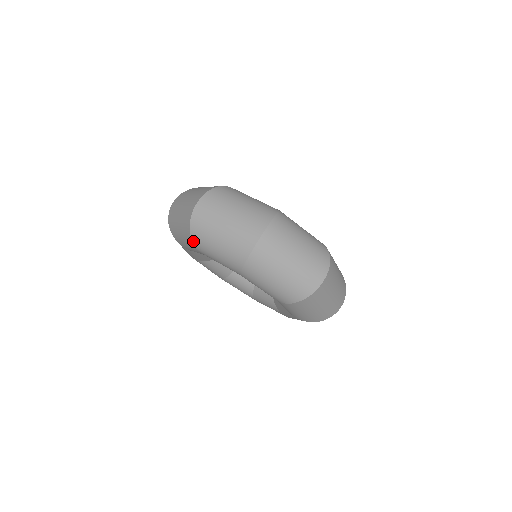
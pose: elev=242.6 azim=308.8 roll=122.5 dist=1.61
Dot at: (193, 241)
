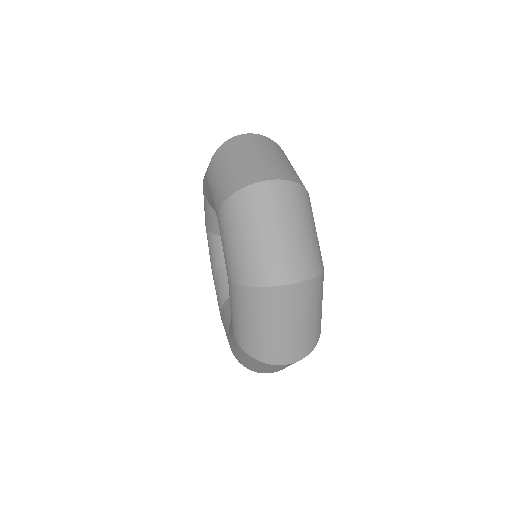
Dot at: (238, 287)
